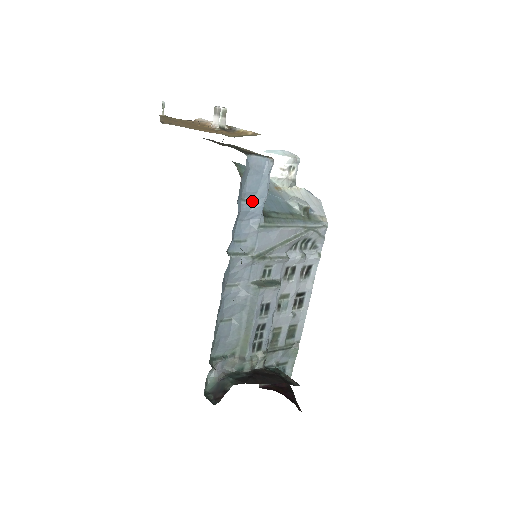
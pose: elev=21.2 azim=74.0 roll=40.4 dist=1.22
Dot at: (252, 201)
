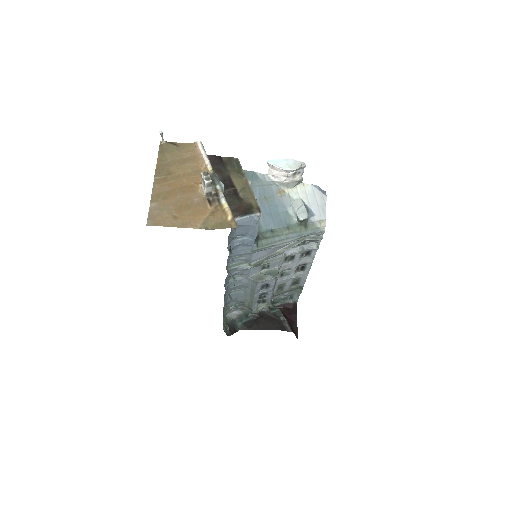
Dot at: (244, 237)
